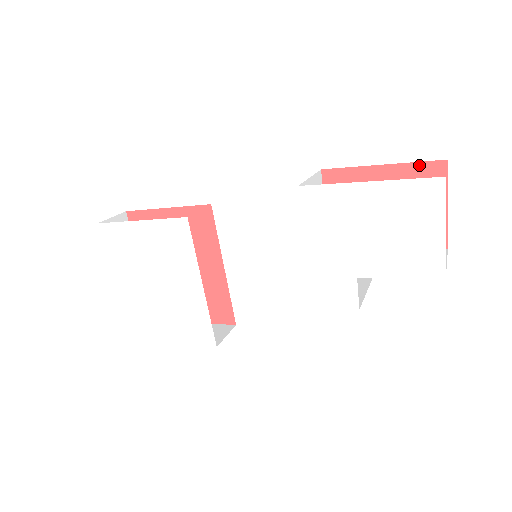
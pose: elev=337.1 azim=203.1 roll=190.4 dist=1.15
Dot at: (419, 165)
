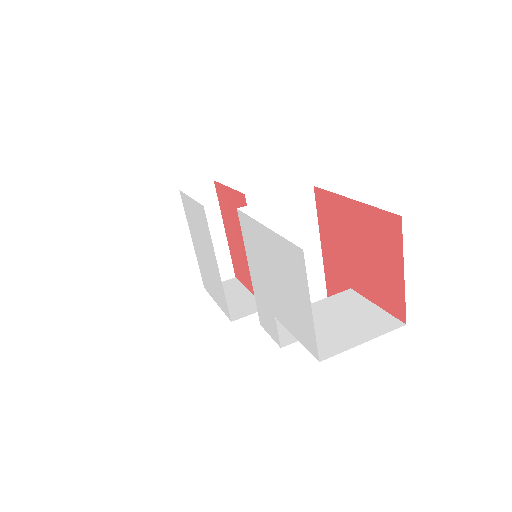
Dot at: (379, 212)
